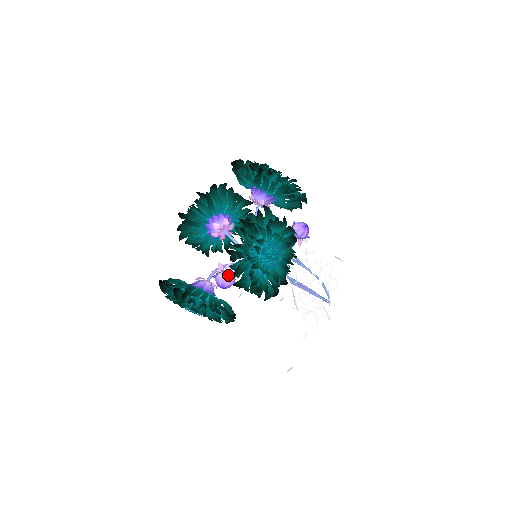
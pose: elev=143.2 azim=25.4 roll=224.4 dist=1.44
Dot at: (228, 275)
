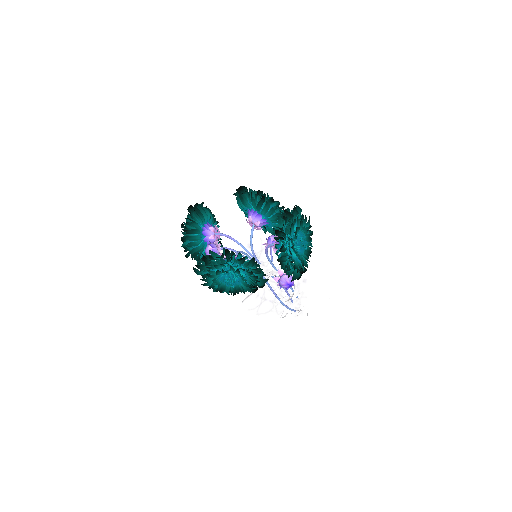
Dot at: occluded
